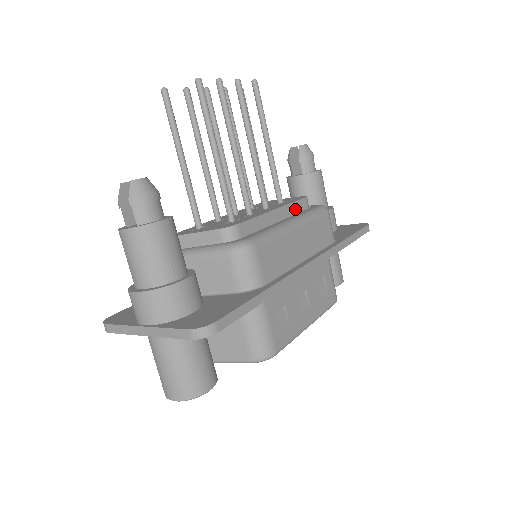
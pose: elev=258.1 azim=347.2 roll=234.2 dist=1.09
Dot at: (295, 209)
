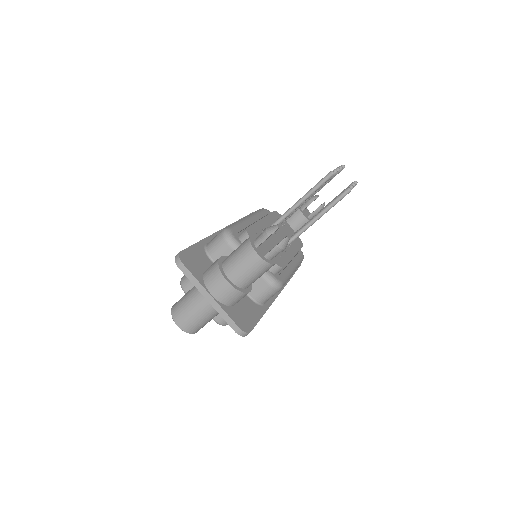
Dot at: occluded
